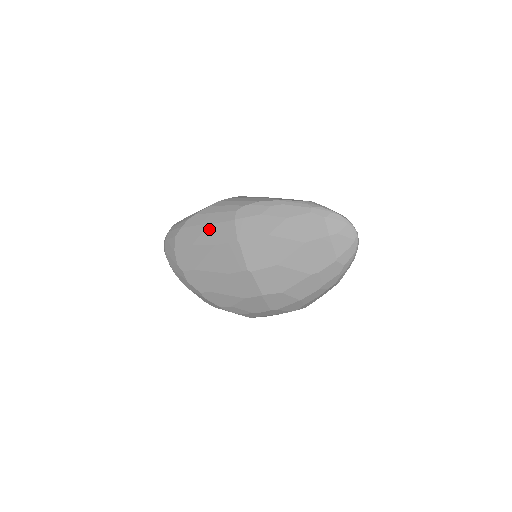
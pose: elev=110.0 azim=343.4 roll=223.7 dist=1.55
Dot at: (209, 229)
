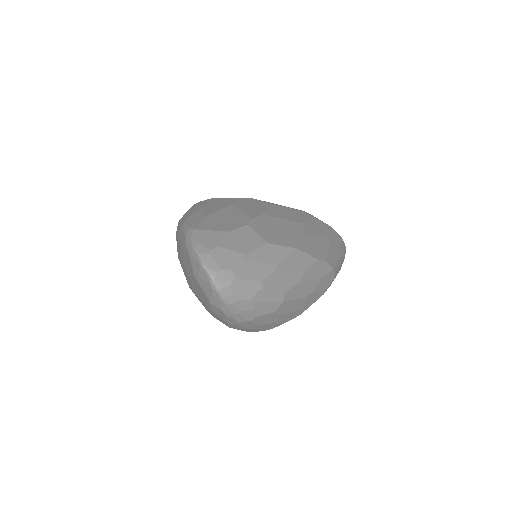
Dot at: occluded
